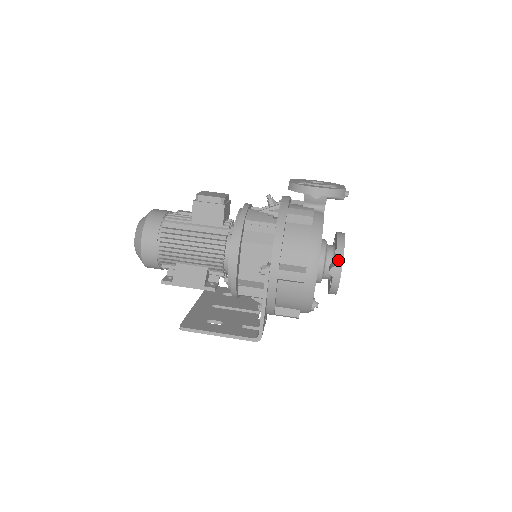
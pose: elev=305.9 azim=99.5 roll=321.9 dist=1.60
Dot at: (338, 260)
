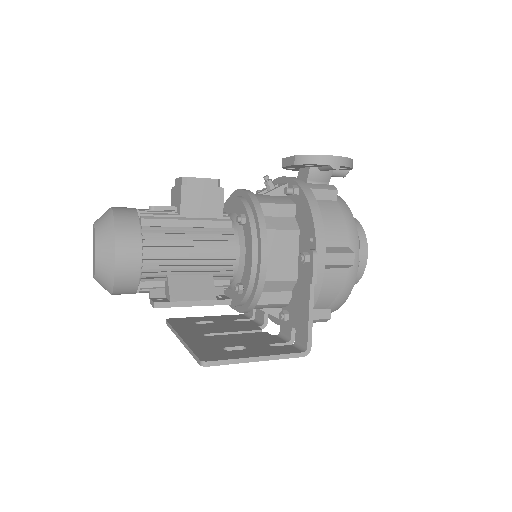
Dot at: (362, 240)
